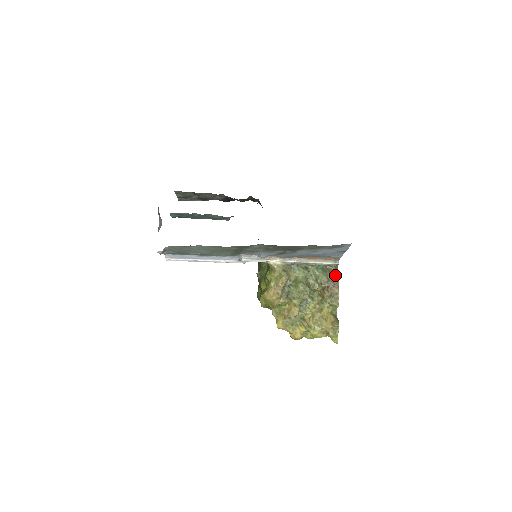
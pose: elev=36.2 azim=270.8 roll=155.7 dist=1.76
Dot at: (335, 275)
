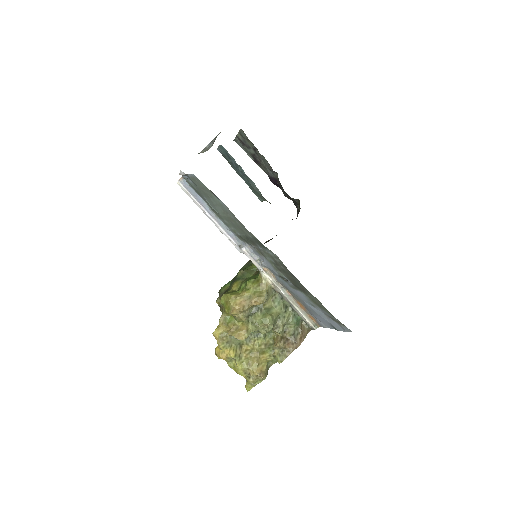
Dot at: (303, 335)
